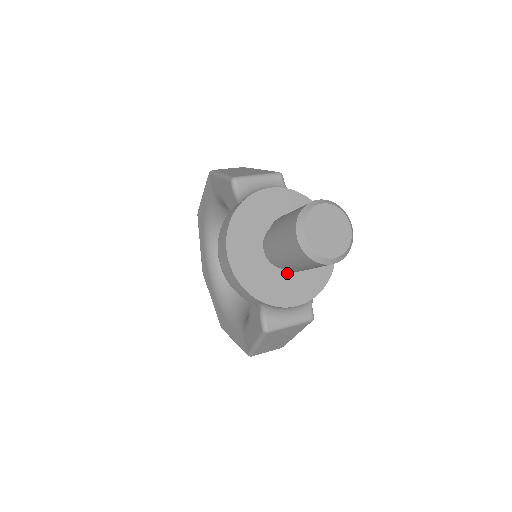
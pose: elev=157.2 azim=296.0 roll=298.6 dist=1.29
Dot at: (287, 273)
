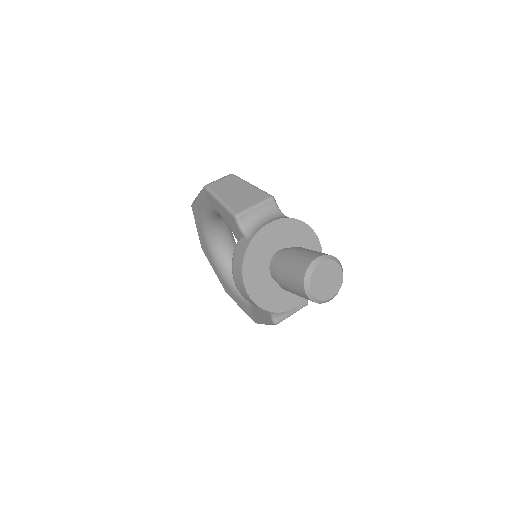
Dot at: occluded
